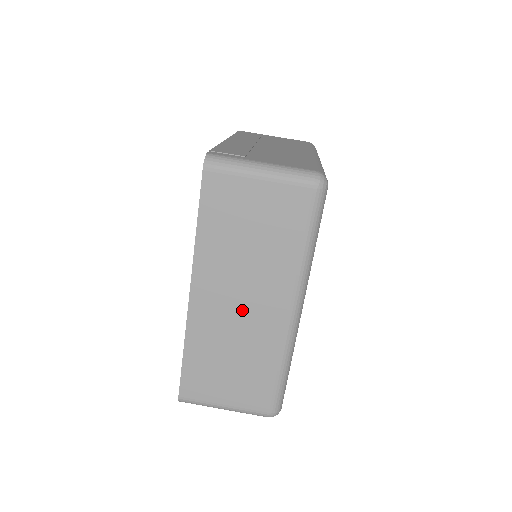
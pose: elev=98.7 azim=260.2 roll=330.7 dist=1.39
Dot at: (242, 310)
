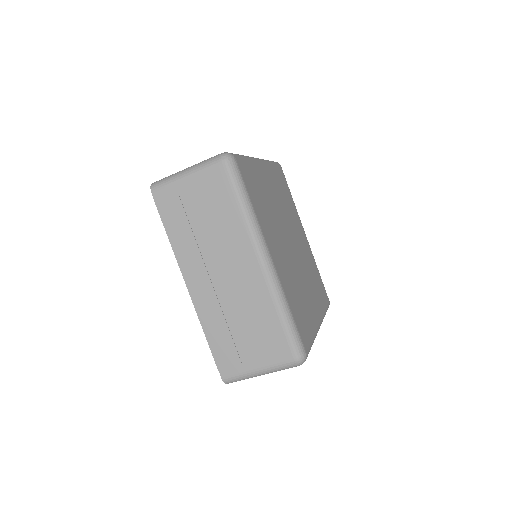
Dot at: occluded
